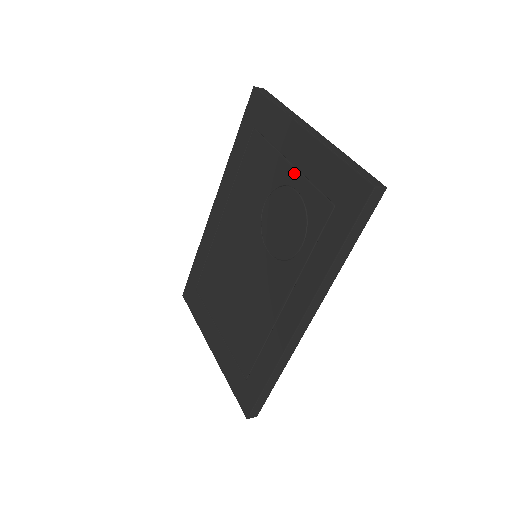
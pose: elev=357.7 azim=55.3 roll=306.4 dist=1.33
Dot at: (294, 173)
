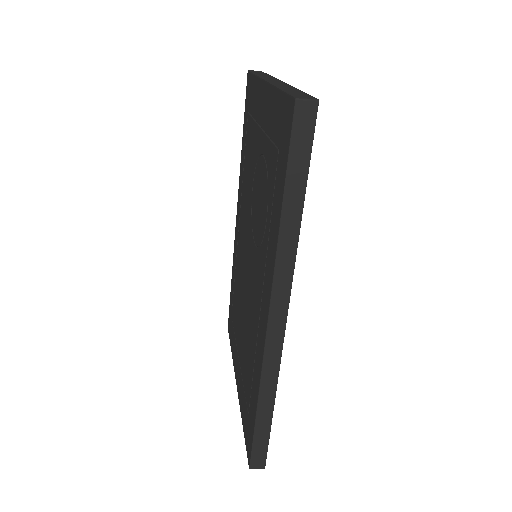
Dot at: (262, 137)
